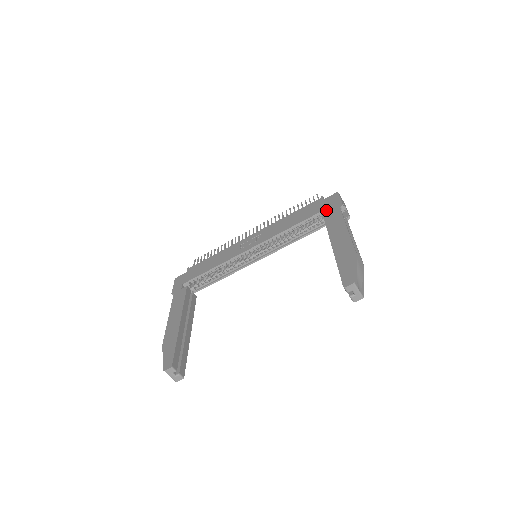
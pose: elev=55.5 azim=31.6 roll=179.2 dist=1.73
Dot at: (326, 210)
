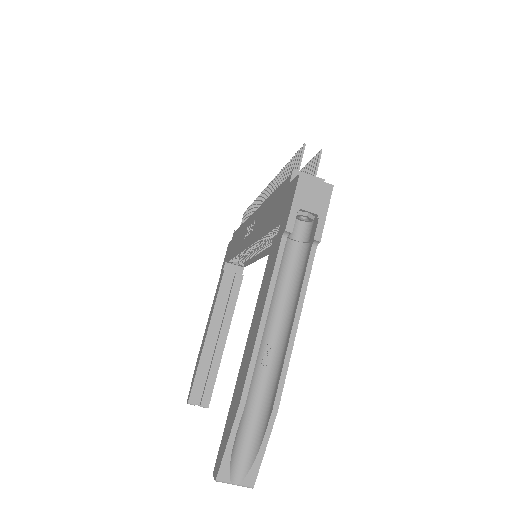
Dot at: occluded
